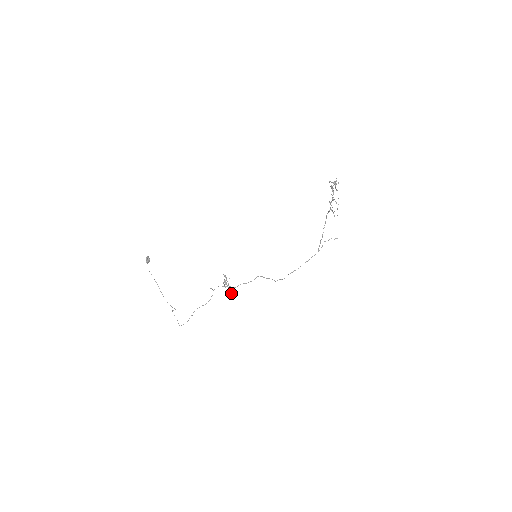
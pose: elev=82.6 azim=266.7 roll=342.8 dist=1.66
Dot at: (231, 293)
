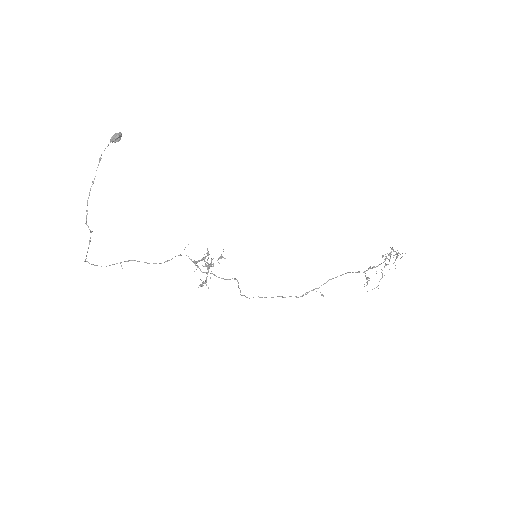
Dot at: occluded
